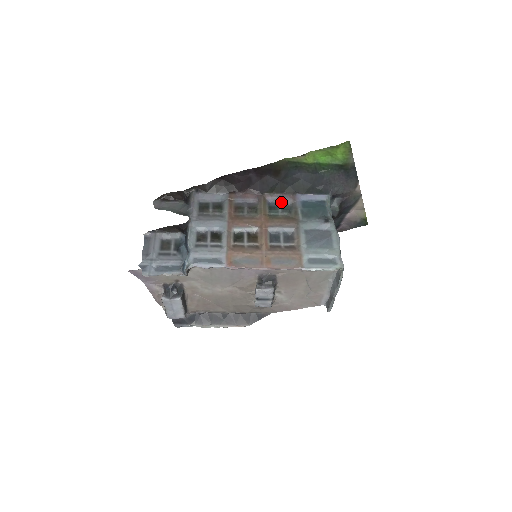
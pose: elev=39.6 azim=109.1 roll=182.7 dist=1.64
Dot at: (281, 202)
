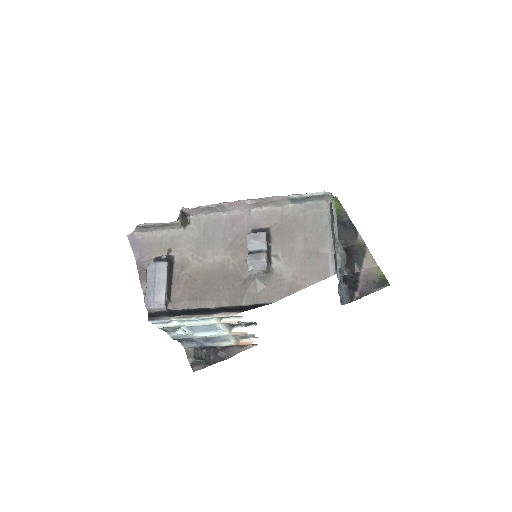
Dot at: occluded
